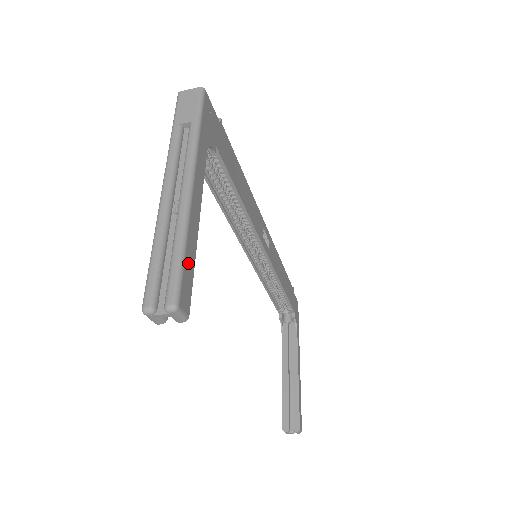
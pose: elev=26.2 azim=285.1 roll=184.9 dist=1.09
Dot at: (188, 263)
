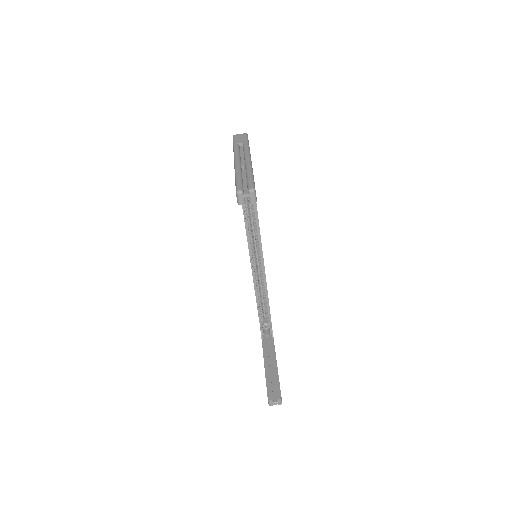
Dot at: occluded
